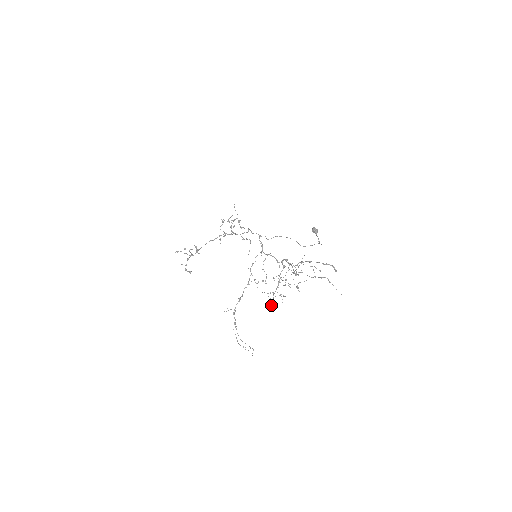
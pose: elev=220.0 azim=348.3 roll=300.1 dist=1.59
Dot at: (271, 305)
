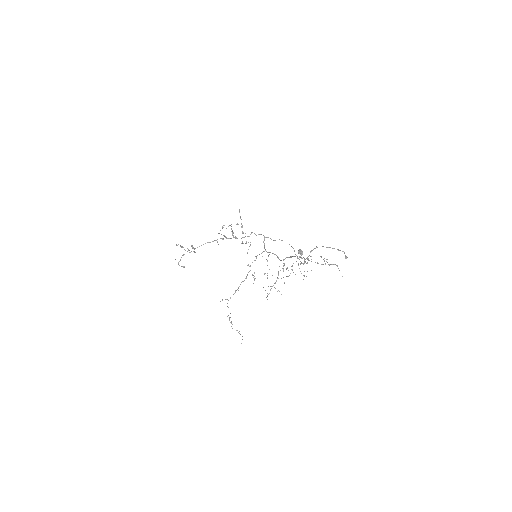
Dot at: occluded
